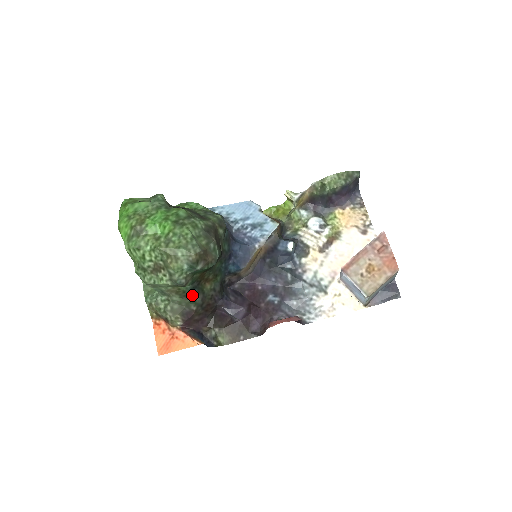
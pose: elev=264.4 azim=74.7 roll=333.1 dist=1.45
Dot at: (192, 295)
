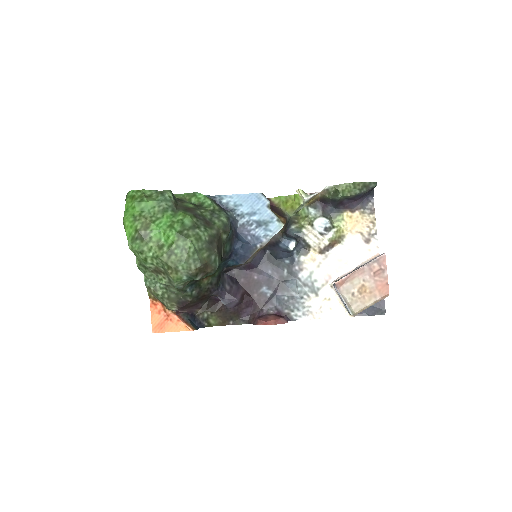
Dot at: (189, 290)
